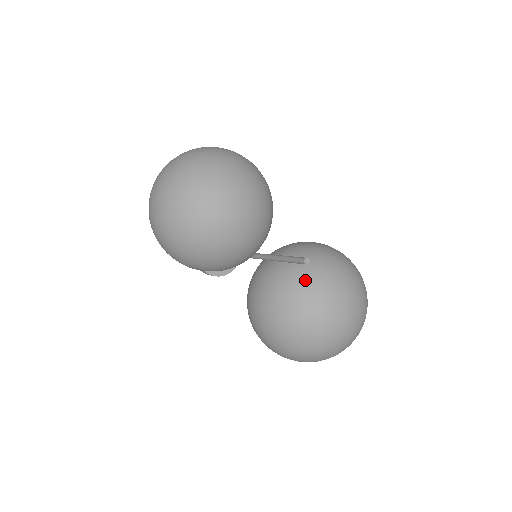
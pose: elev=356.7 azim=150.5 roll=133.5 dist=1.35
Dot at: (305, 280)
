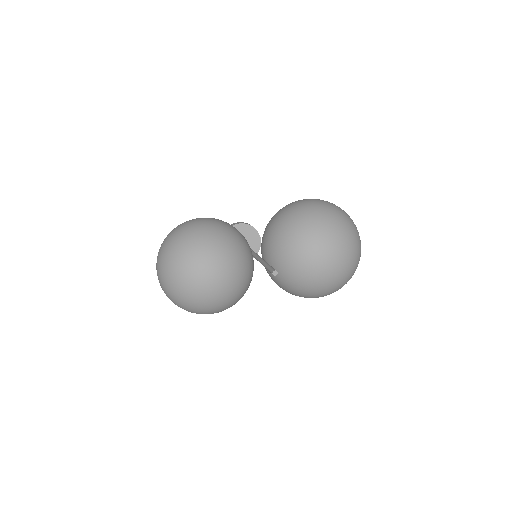
Dot at: (289, 269)
